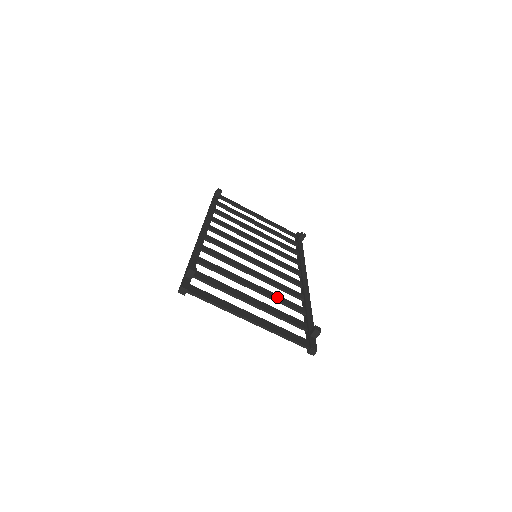
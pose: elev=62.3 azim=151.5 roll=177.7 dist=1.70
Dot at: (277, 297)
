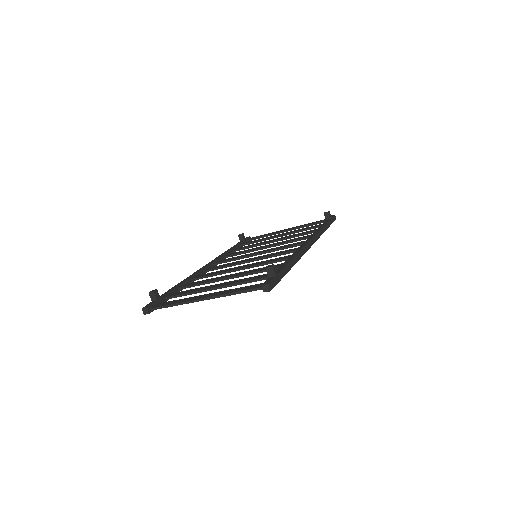
Dot at: (254, 270)
